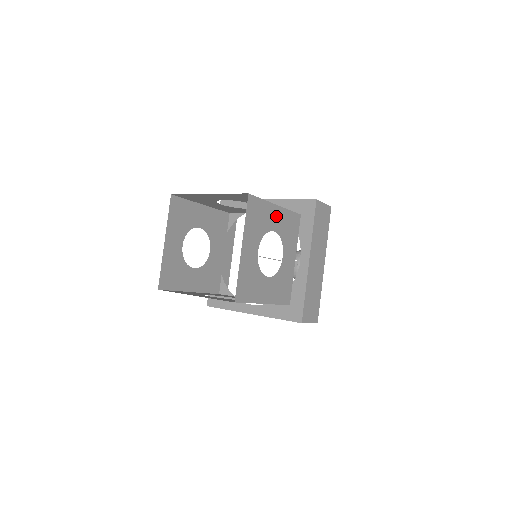
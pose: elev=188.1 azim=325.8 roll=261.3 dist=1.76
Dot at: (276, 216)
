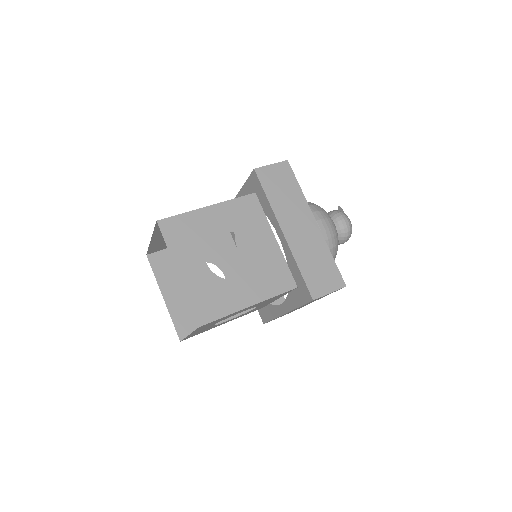
Dot at: (248, 308)
